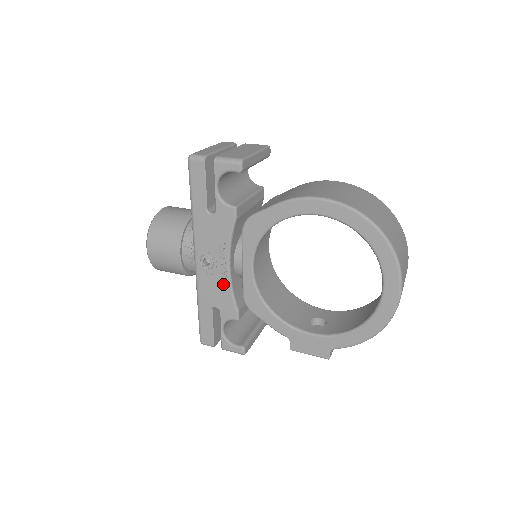
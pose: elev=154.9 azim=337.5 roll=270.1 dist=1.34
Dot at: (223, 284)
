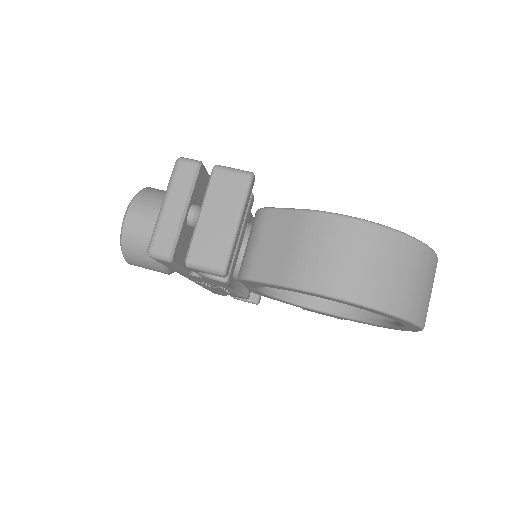
Dot at: (226, 291)
